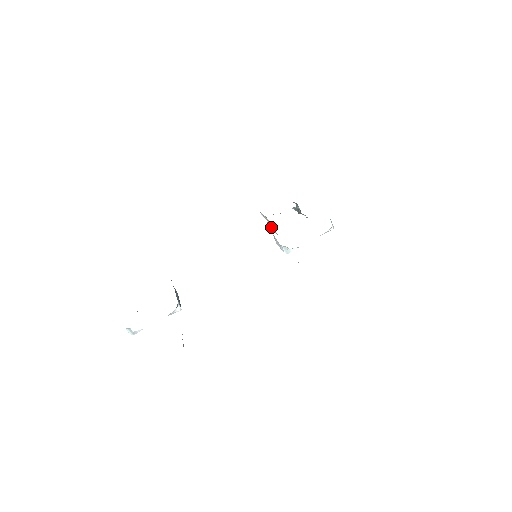
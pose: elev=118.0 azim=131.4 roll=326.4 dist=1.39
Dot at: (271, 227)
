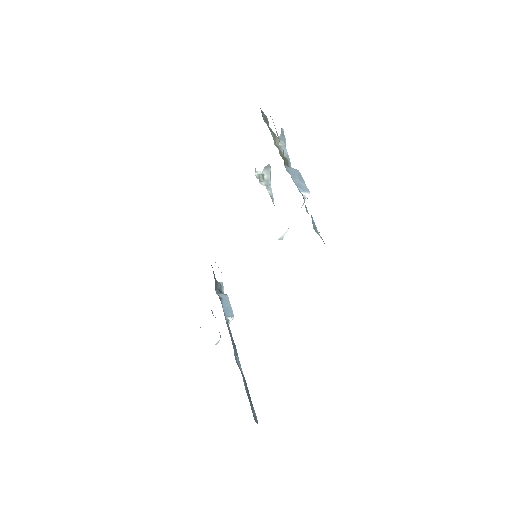
Dot at: occluded
